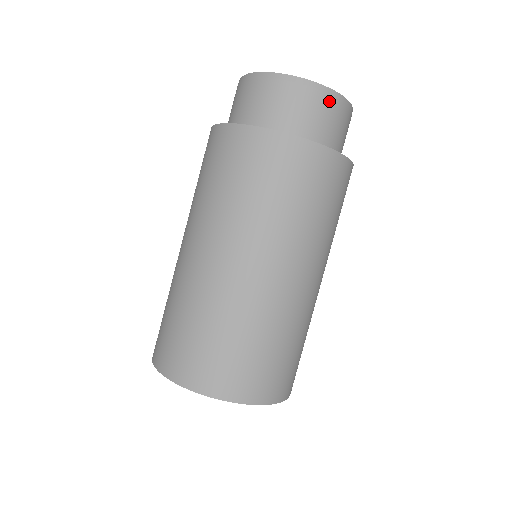
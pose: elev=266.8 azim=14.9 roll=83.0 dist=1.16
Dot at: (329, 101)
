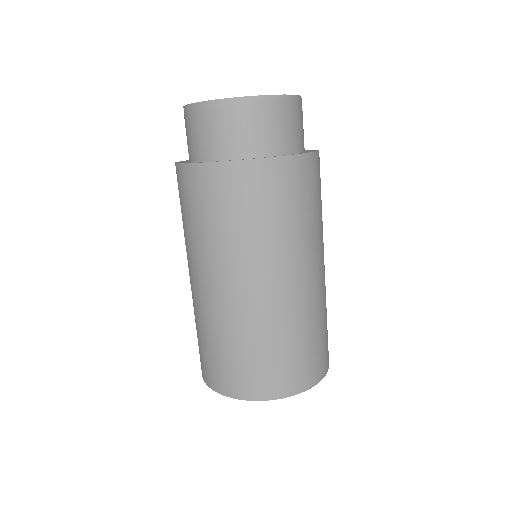
Dot at: (282, 107)
